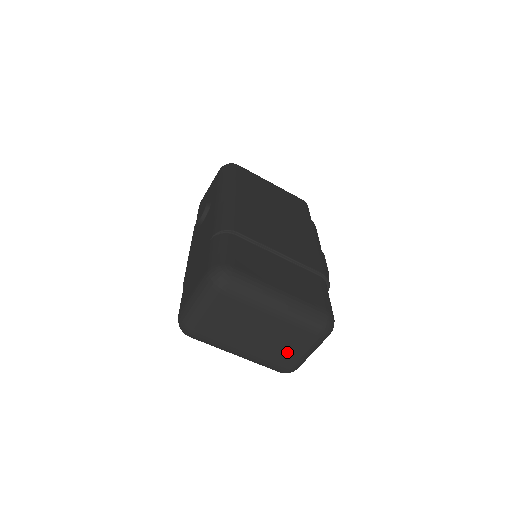
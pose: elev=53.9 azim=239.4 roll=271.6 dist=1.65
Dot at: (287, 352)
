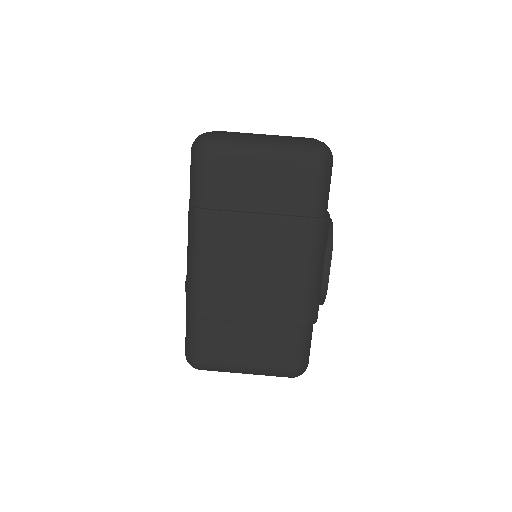
Dot at: occluded
